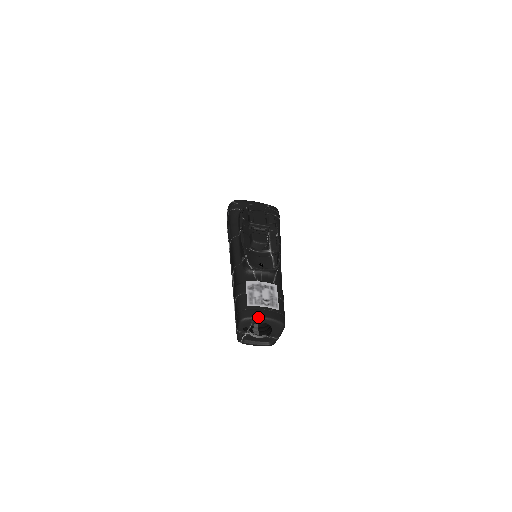
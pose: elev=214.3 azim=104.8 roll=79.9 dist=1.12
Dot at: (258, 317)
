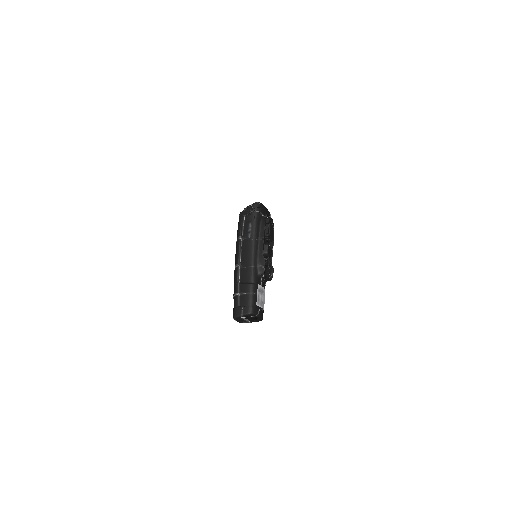
Dot at: (259, 315)
